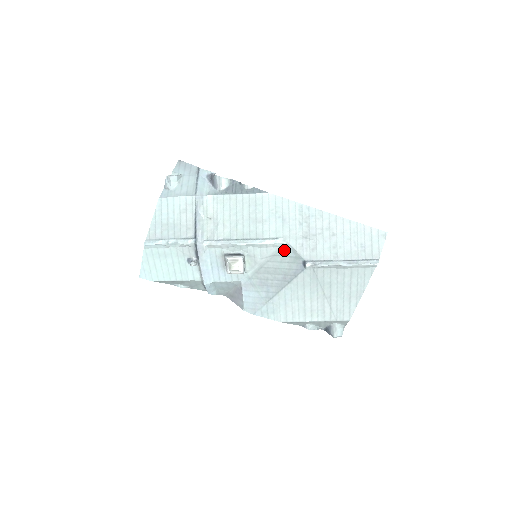
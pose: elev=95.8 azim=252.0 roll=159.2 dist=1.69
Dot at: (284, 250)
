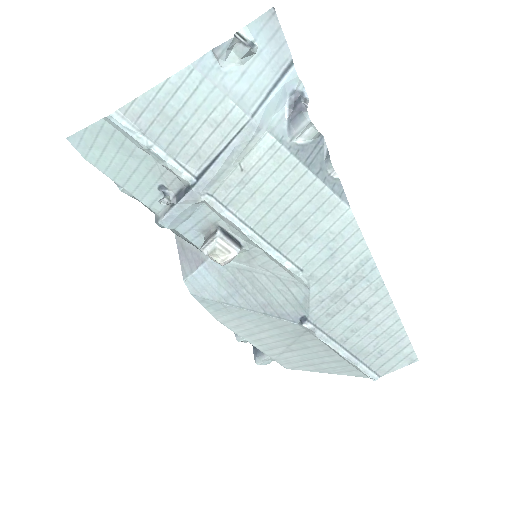
Dot at: (296, 286)
